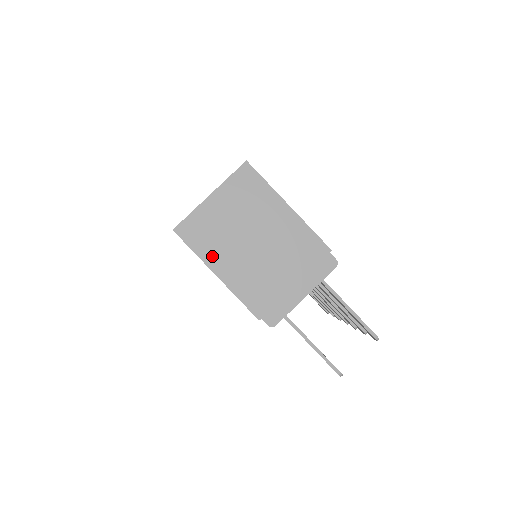
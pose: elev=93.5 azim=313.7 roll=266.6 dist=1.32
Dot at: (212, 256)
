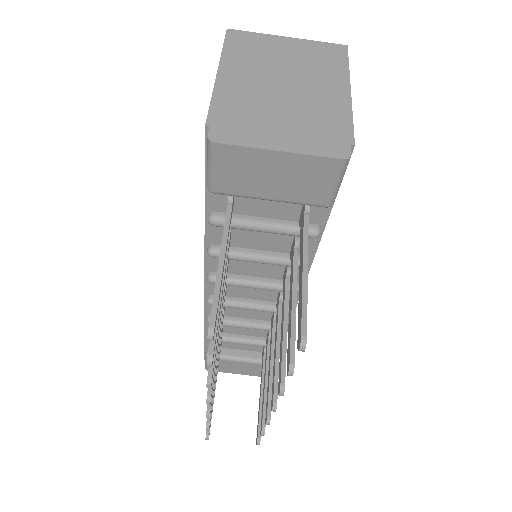
Dot at: (234, 61)
